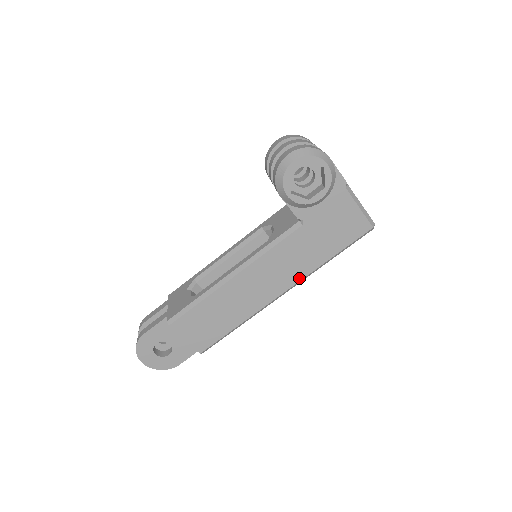
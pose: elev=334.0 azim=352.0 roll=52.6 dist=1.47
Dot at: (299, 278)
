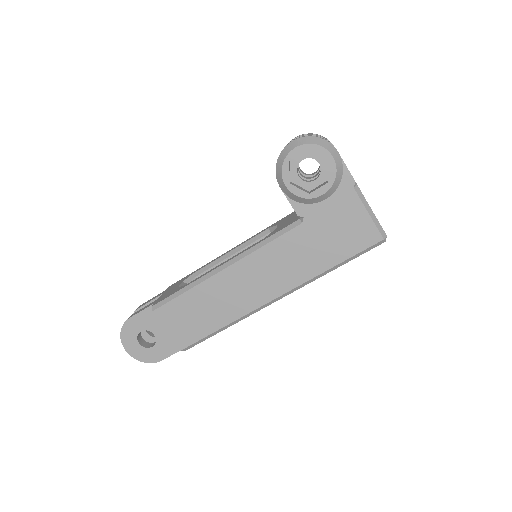
Dot at: (294, 284)
